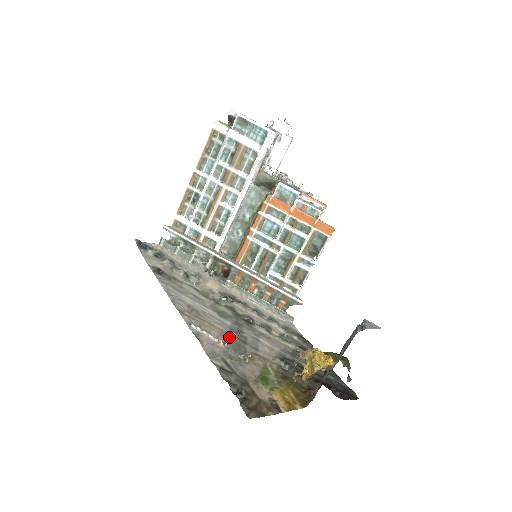
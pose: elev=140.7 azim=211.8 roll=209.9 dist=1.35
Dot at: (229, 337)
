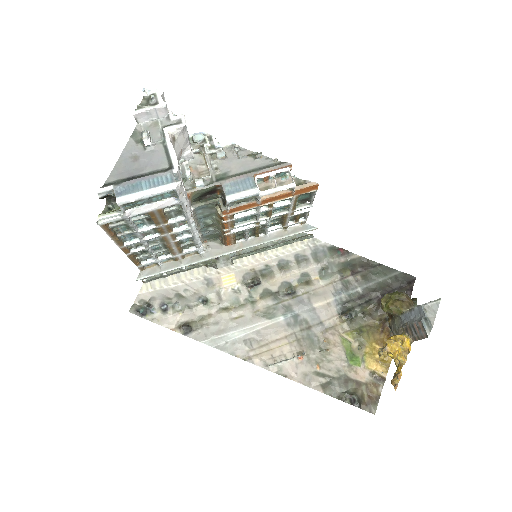
Dot at: occluded
